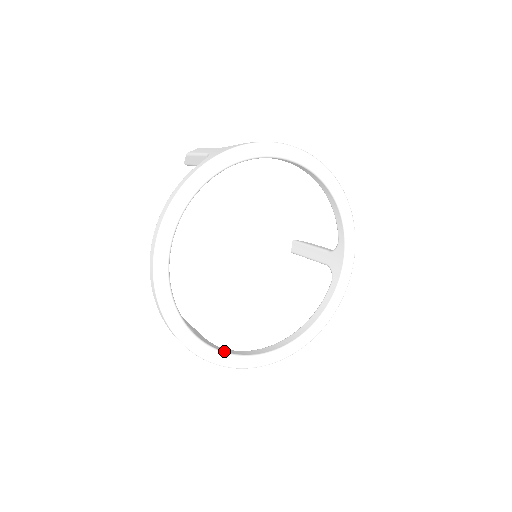
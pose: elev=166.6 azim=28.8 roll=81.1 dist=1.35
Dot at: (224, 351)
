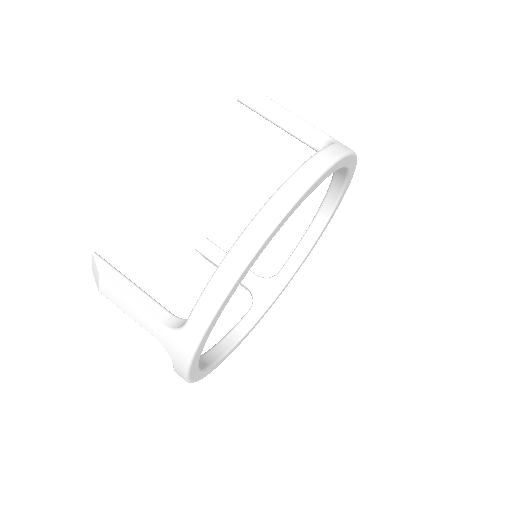
Dot at: (284, 284)
